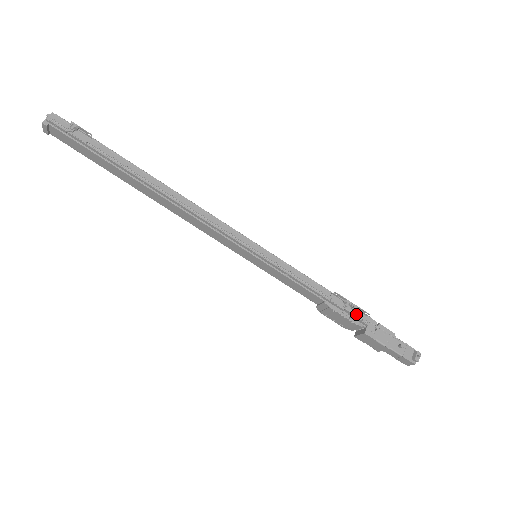
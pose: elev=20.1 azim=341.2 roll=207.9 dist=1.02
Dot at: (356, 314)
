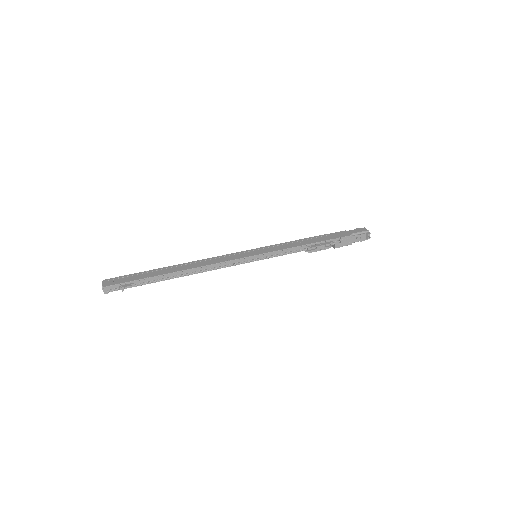
Dot at: (326, 245)
